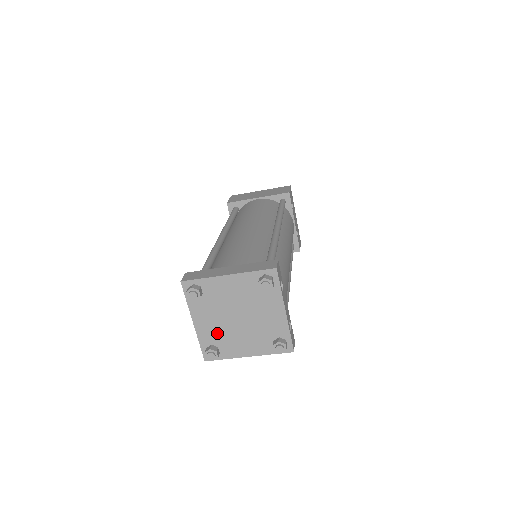
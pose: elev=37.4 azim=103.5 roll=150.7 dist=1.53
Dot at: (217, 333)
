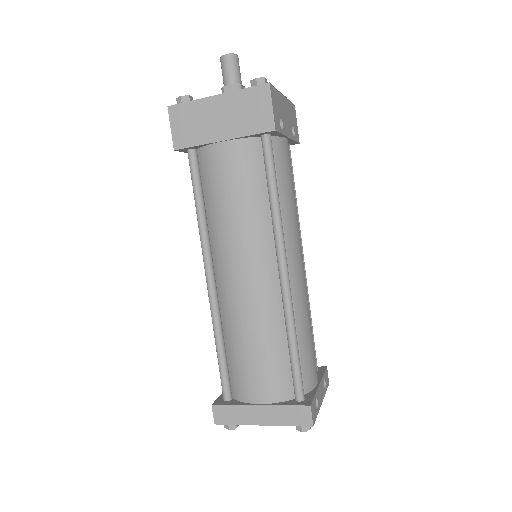
Dot at: occluded
